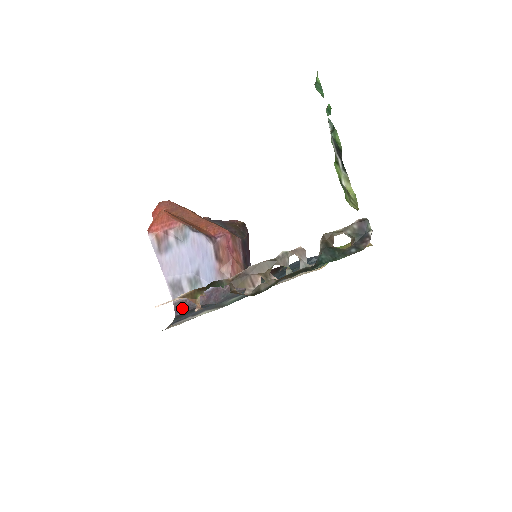
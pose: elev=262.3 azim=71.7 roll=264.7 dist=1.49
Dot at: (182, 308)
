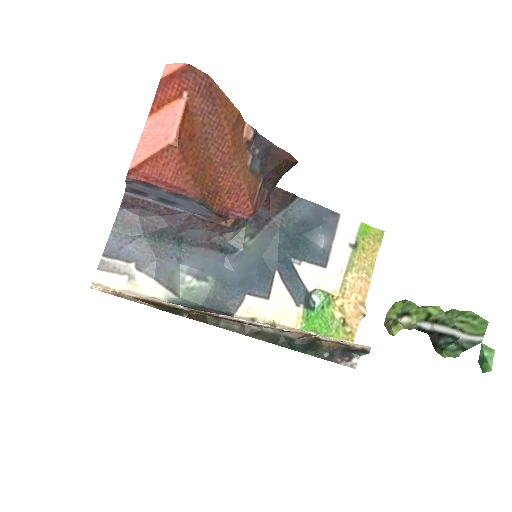
Dot at: (133, 206)
